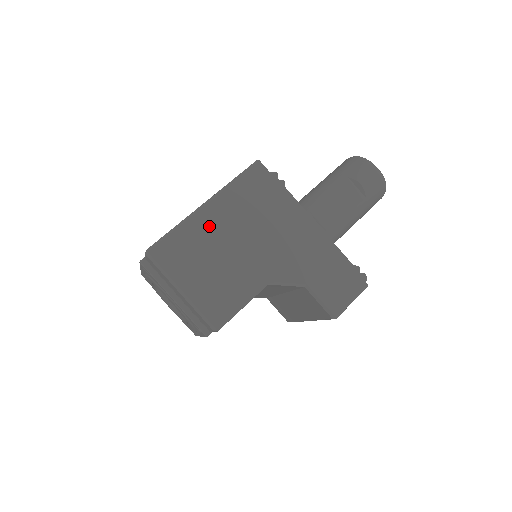
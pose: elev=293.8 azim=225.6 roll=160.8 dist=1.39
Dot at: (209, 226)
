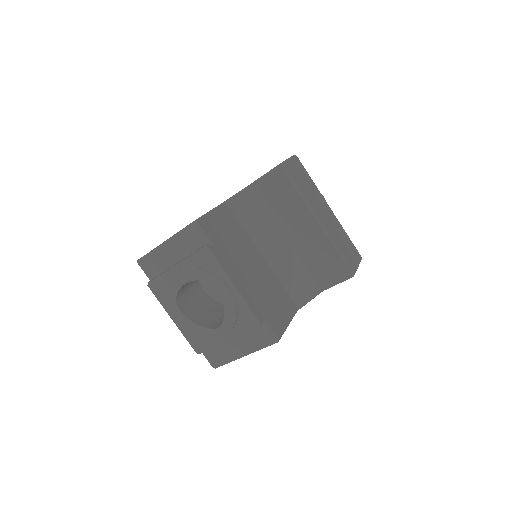
Dot at: occluded
